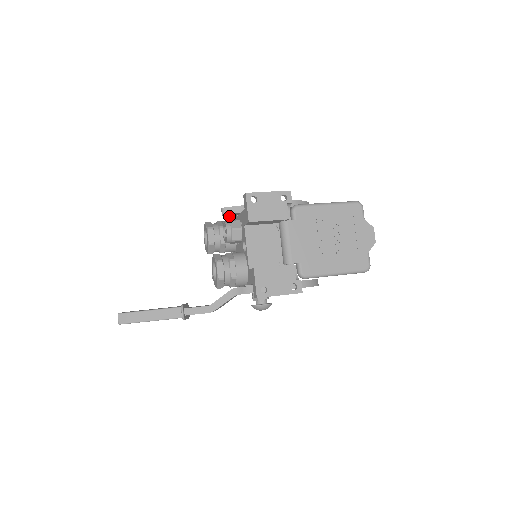
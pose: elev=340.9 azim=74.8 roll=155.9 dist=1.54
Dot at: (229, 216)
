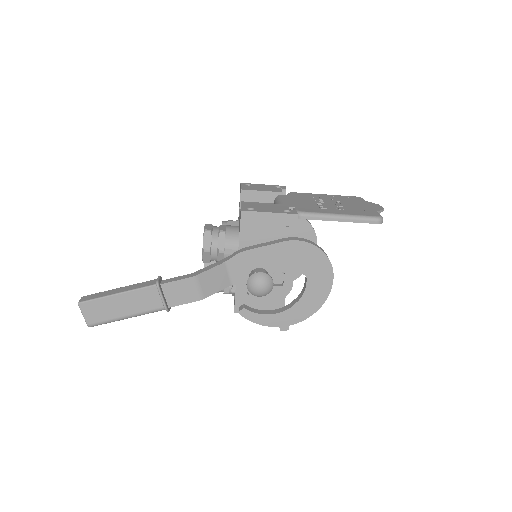
Dot at: occluded
